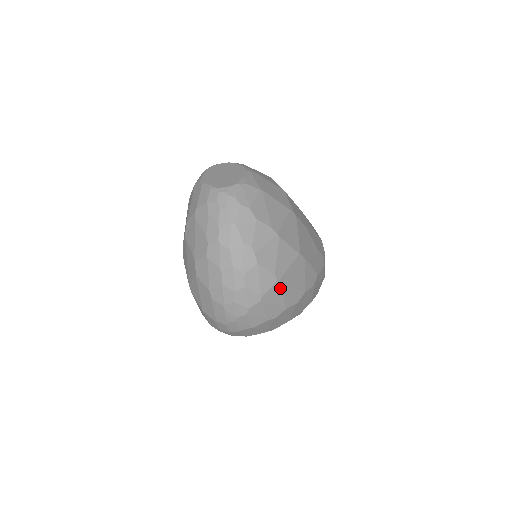
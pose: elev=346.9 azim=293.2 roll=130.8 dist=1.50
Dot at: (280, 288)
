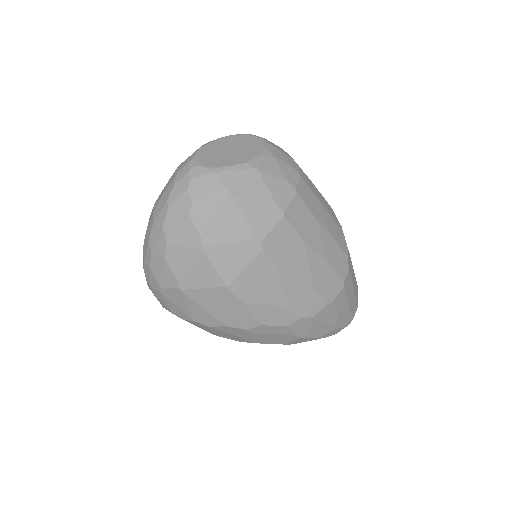
Dot at: (184, 297)
